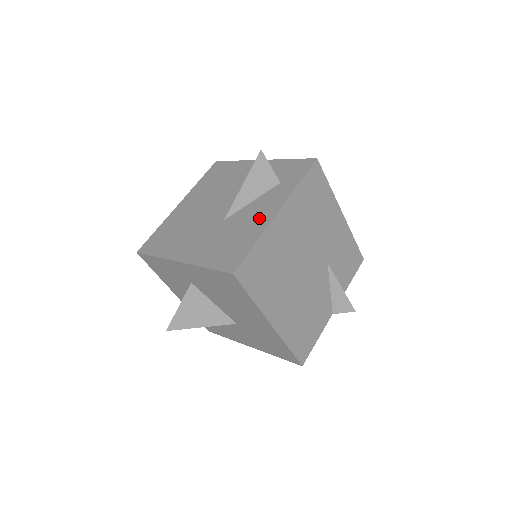
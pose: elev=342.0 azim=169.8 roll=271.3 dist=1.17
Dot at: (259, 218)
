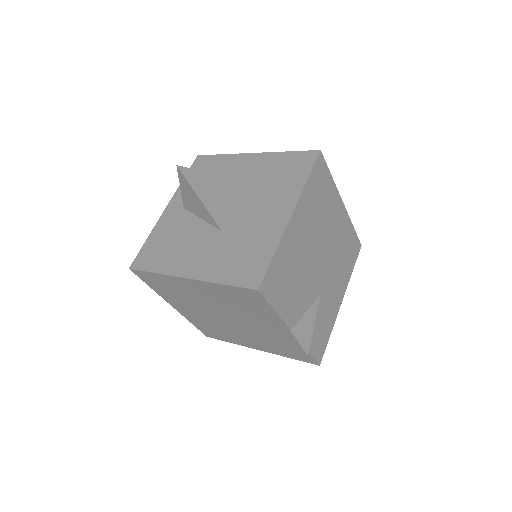
Dot at: occluded
